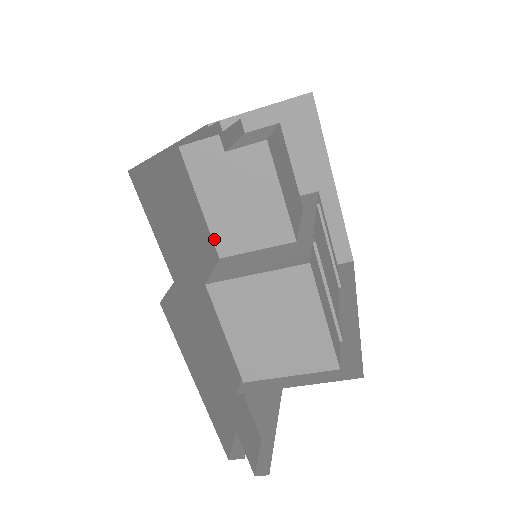
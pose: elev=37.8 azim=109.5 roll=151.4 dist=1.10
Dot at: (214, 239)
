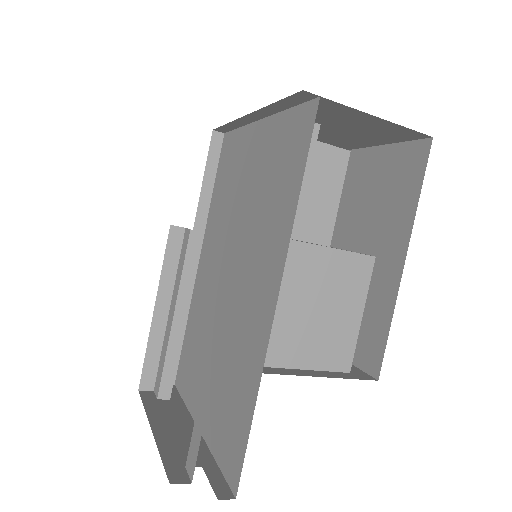
Dot at: occluded
